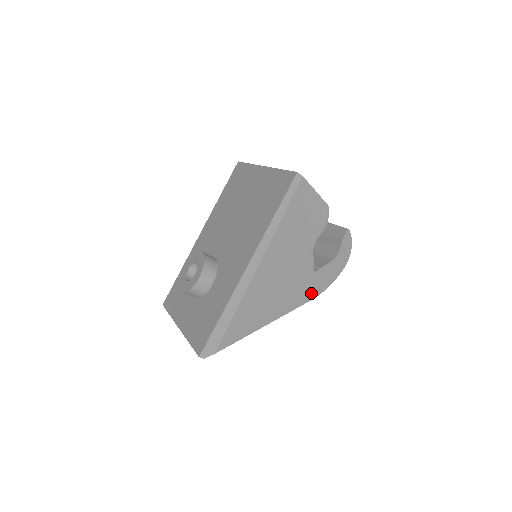
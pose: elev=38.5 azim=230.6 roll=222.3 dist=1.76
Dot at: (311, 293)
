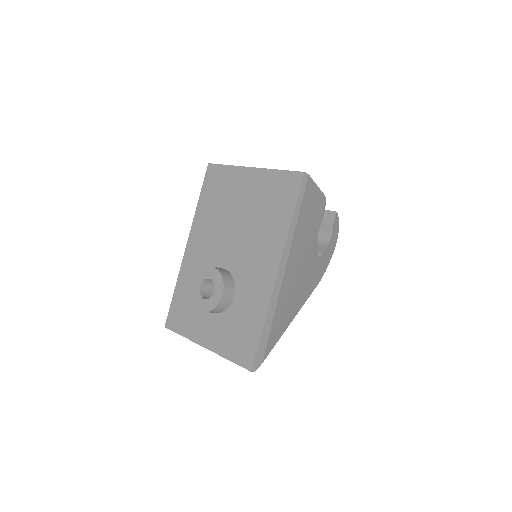
Dot at: (317, 279)
